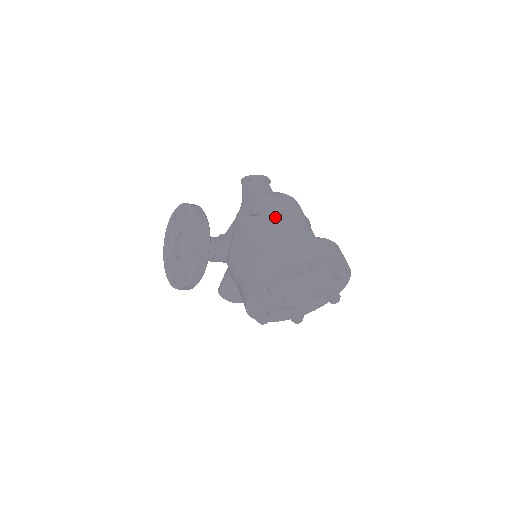
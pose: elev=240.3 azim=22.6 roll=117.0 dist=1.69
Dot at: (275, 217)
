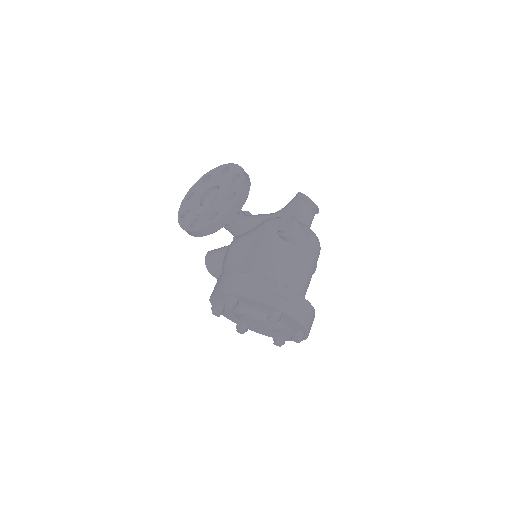
Dot at: (293, 252)
